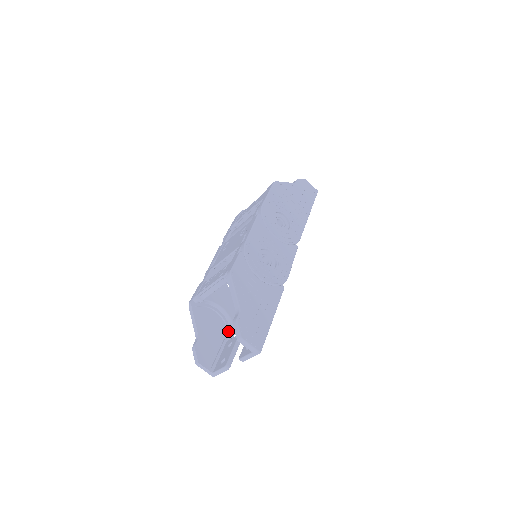
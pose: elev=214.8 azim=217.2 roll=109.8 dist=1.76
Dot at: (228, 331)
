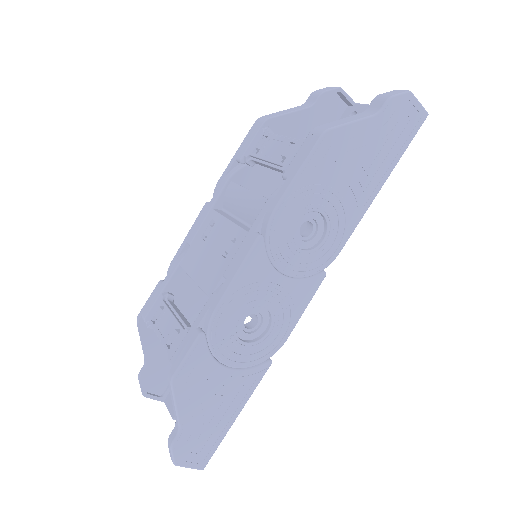
Dot at: occluded
